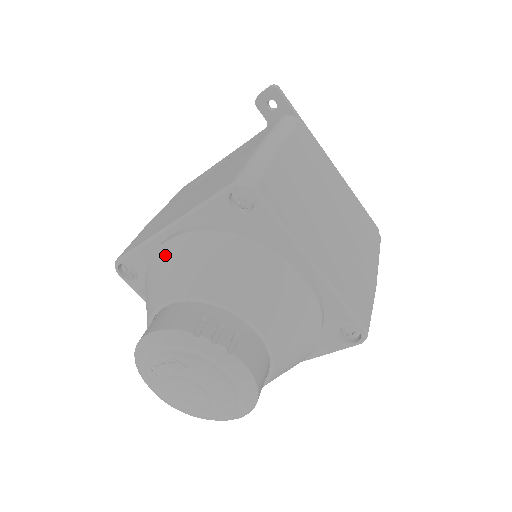
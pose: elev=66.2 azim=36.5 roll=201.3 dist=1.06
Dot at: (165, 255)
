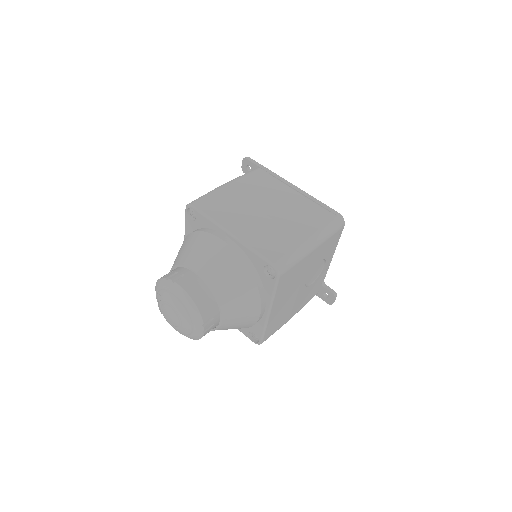
Dot at: occluded
